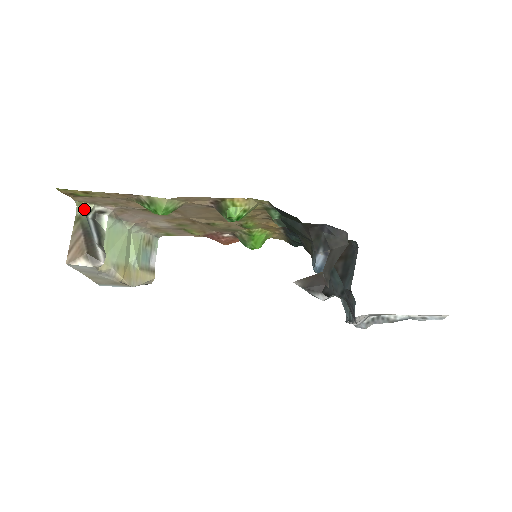
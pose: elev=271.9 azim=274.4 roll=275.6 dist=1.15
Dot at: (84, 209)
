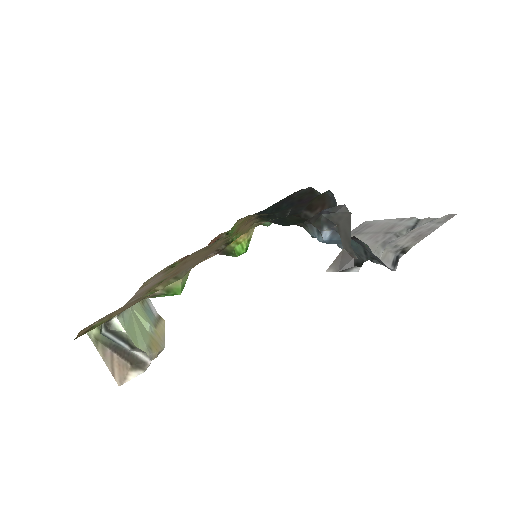
Dot at: (94, 329)
